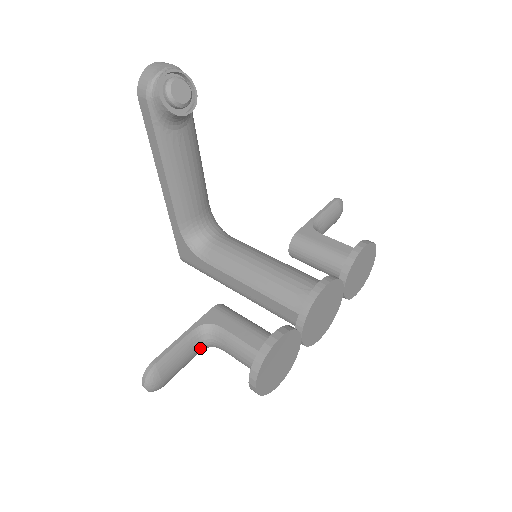
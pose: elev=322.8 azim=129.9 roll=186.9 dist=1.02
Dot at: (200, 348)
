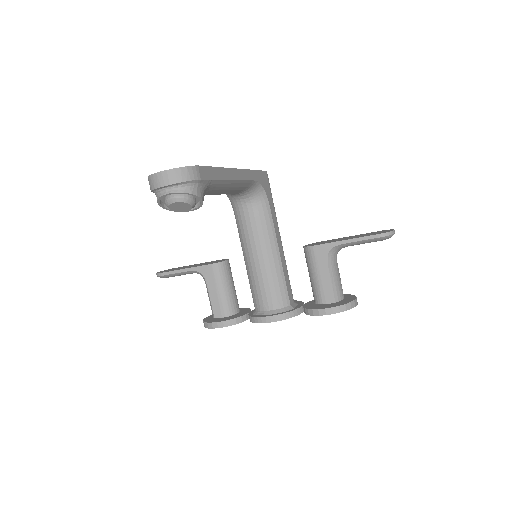
Dot at: occluded
